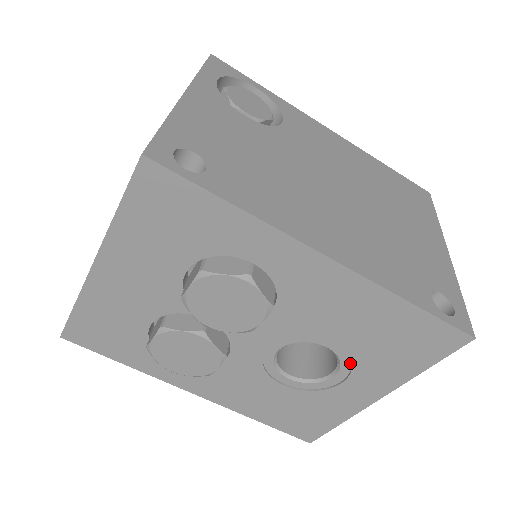
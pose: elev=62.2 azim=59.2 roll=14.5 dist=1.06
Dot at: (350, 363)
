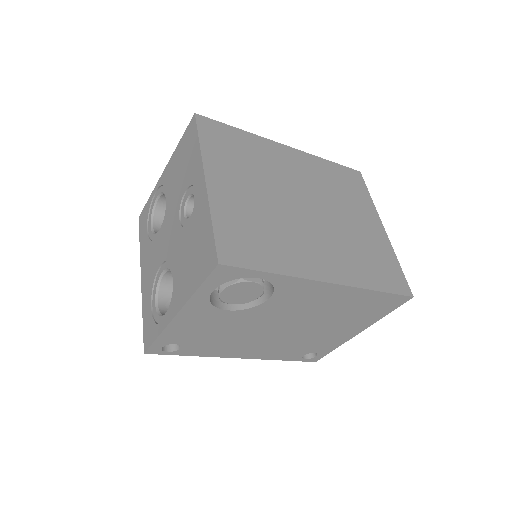
Dot at: occluded
